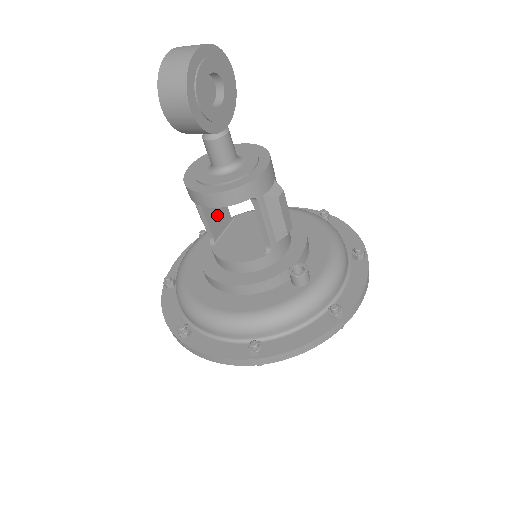
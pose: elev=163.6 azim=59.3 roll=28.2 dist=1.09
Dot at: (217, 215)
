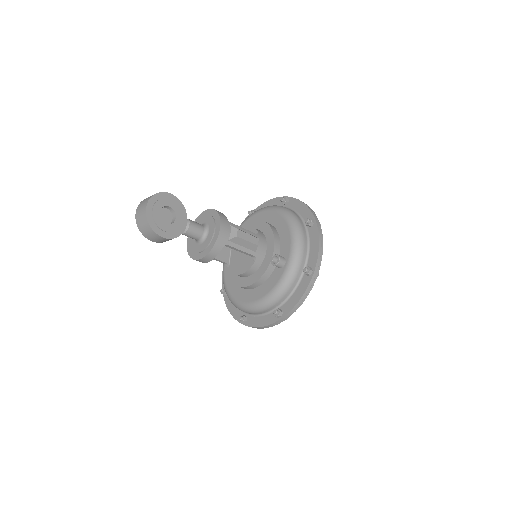
Dot at: occluded
